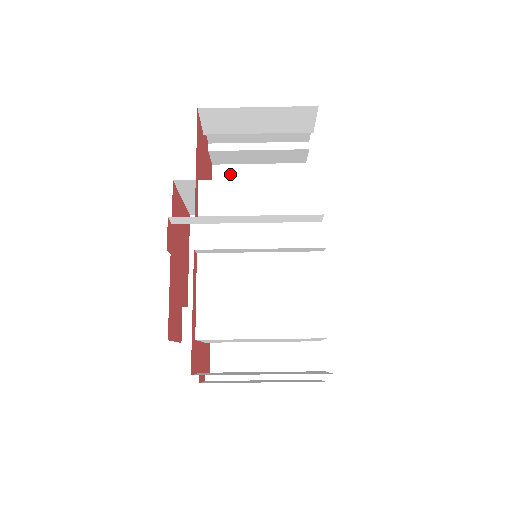
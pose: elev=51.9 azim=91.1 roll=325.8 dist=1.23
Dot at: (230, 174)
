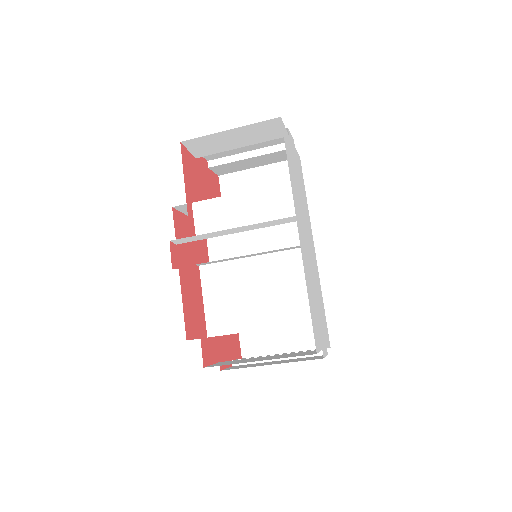
Dot at: (235, 181)
